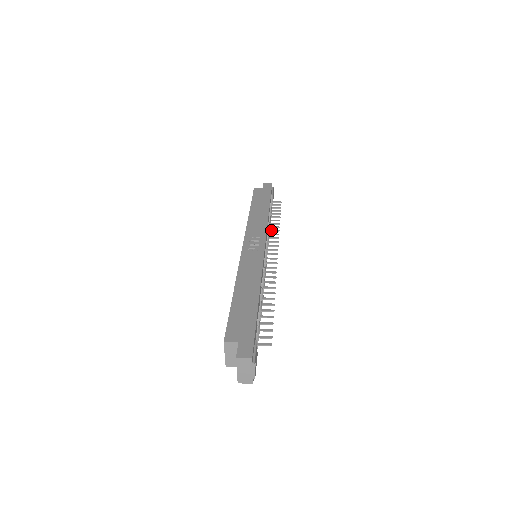
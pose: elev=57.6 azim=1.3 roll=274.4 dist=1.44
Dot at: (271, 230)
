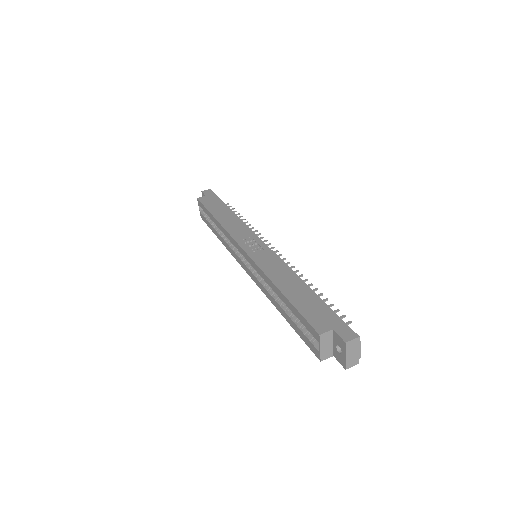
Dot at: occluded
